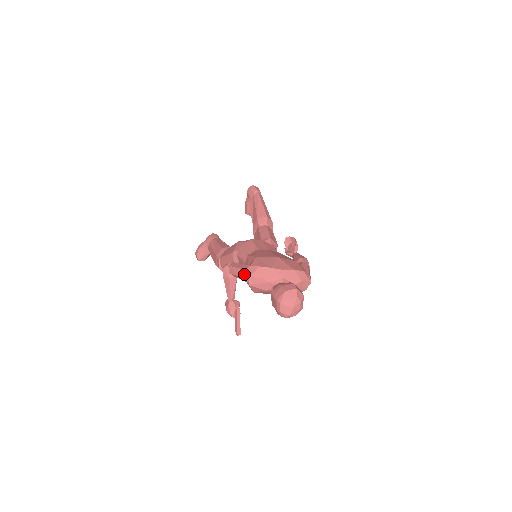
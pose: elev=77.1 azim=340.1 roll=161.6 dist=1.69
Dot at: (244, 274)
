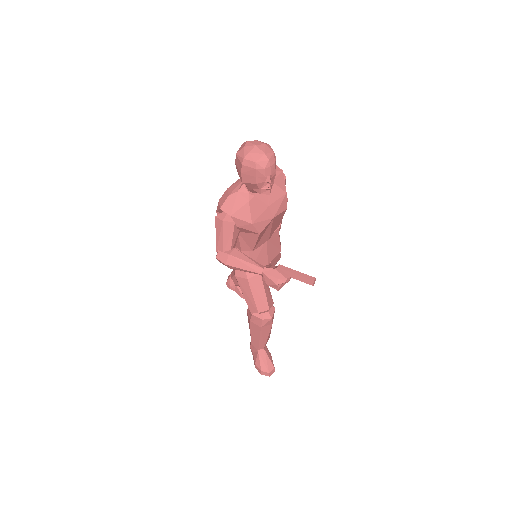
Dot at: (218, 219)
